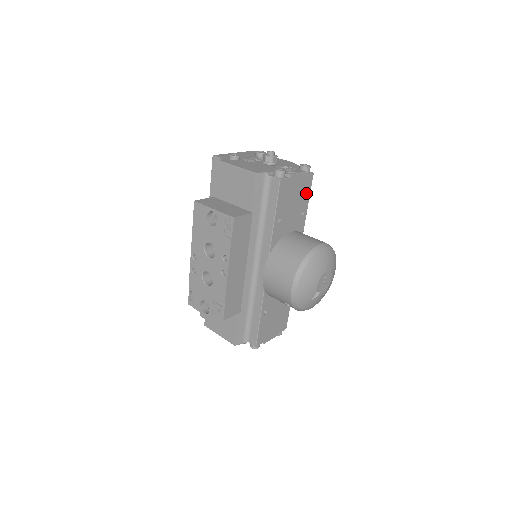
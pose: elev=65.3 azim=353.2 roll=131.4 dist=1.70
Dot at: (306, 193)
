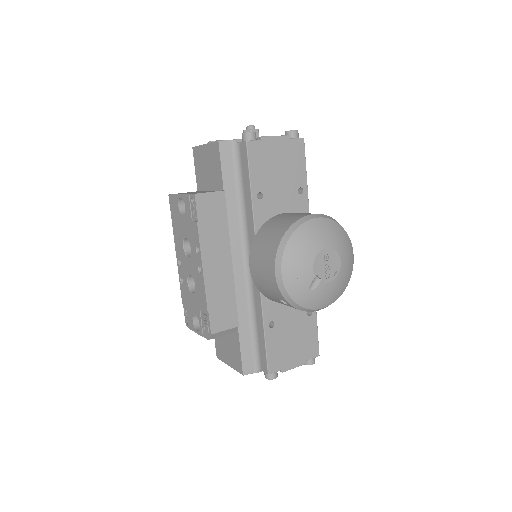
Dot at: (298, 164)
